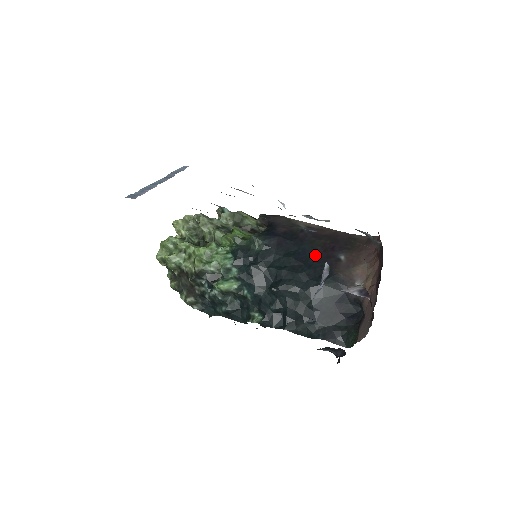
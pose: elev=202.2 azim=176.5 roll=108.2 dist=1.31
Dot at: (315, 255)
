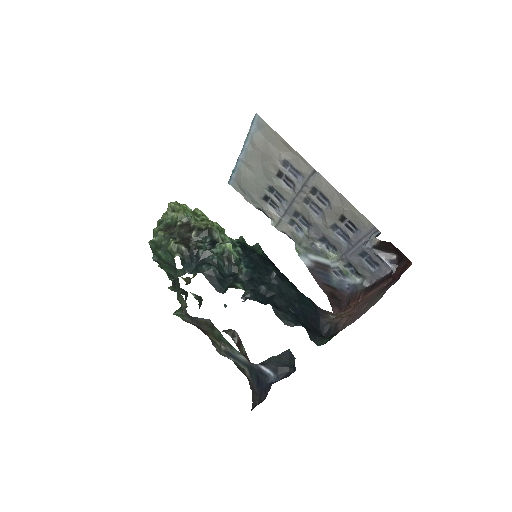
Dot at: occluded
